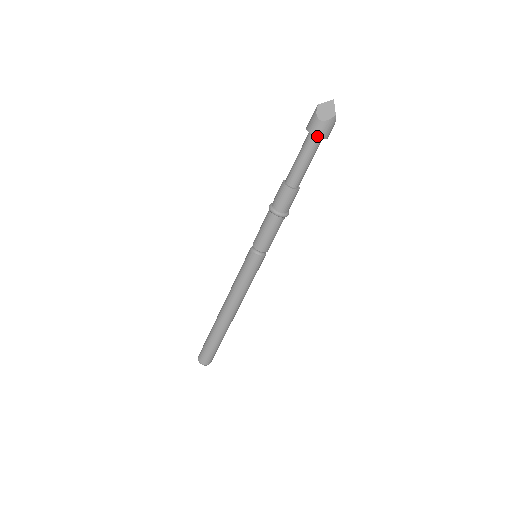
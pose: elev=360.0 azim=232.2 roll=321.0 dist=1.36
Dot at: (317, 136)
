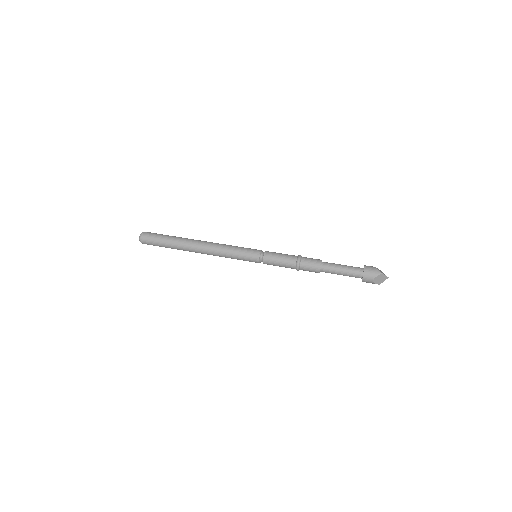
Dot at: (362, 281)
